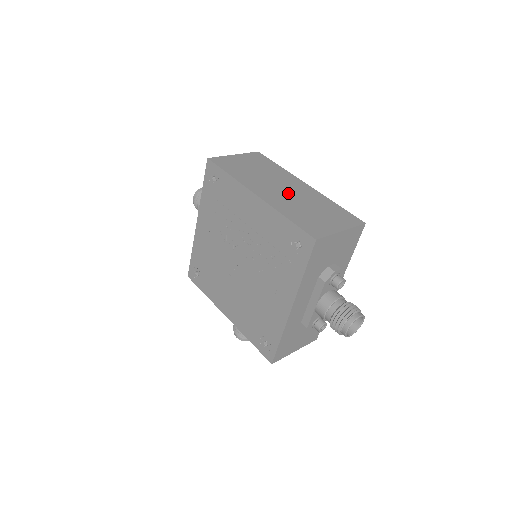
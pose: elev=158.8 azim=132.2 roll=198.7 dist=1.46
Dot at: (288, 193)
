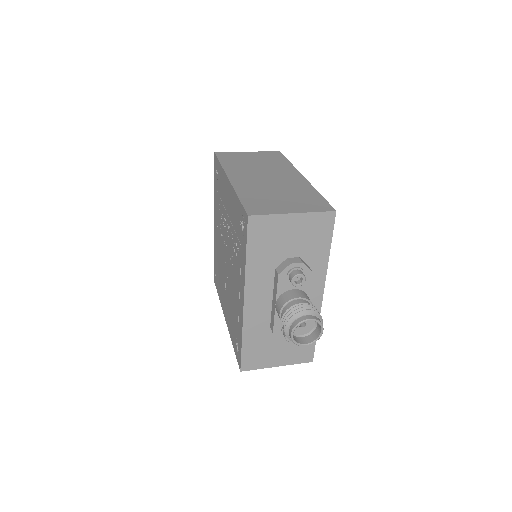
Dot at: (268, 180)
